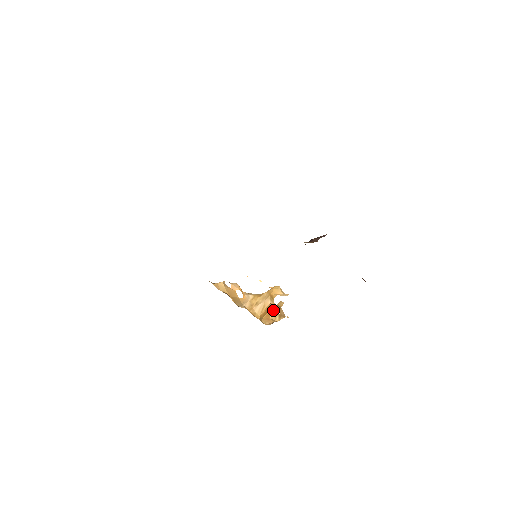
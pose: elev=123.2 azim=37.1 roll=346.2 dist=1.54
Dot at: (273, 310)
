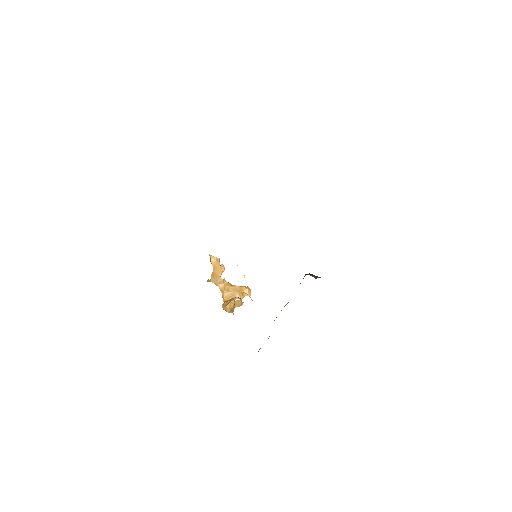
Dot at: (232, 302)
